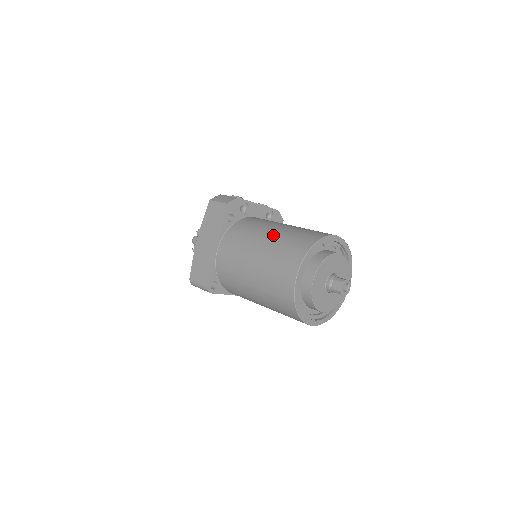
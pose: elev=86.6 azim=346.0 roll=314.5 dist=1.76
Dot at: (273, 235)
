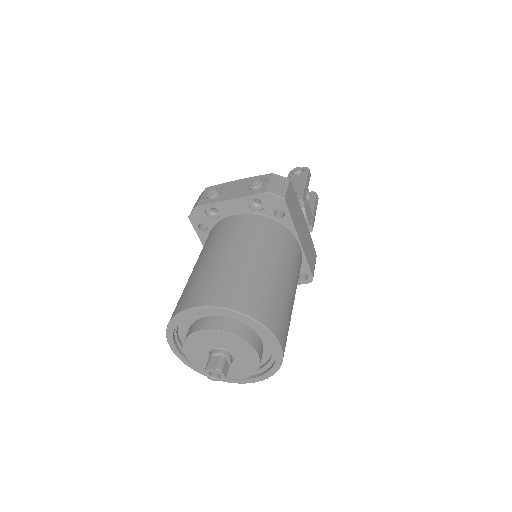
Dot at: occluded
